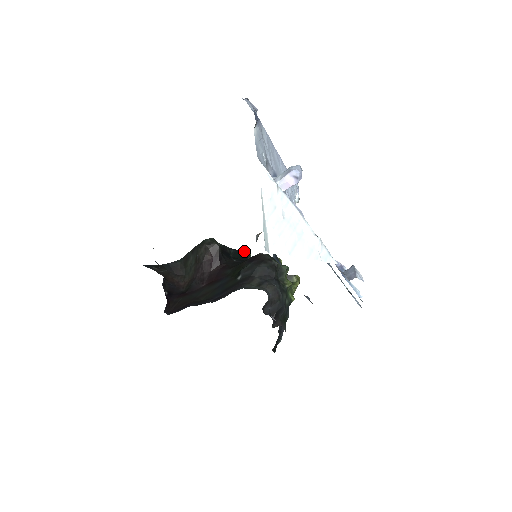
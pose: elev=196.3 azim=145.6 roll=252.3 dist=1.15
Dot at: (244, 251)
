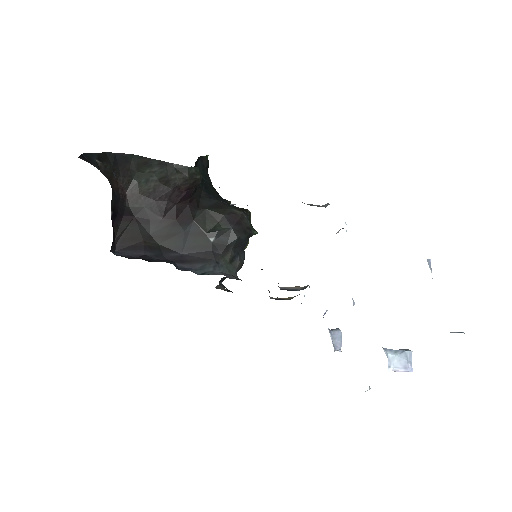
Dot at: (208, 162)
